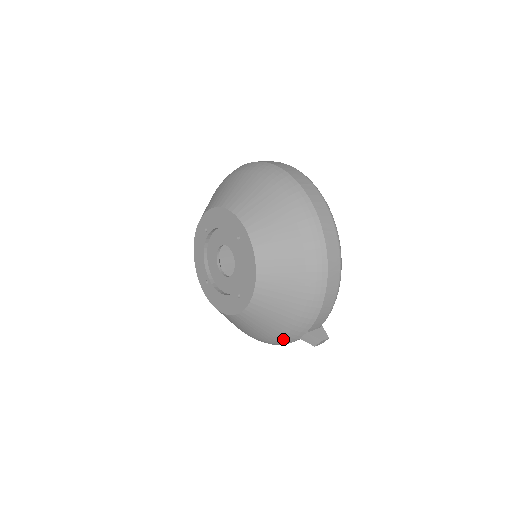
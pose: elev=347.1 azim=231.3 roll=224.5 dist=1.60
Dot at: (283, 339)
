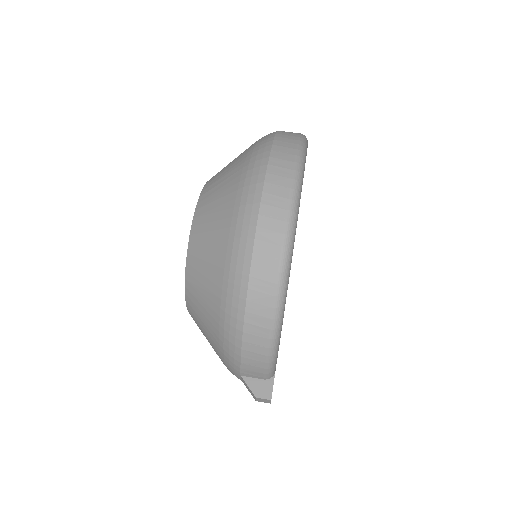
Dot at: occluded
